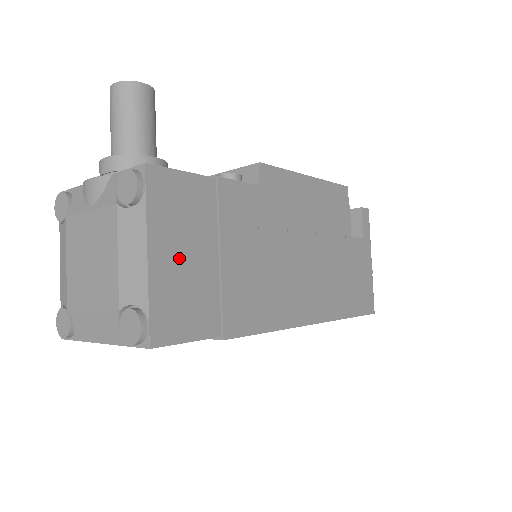
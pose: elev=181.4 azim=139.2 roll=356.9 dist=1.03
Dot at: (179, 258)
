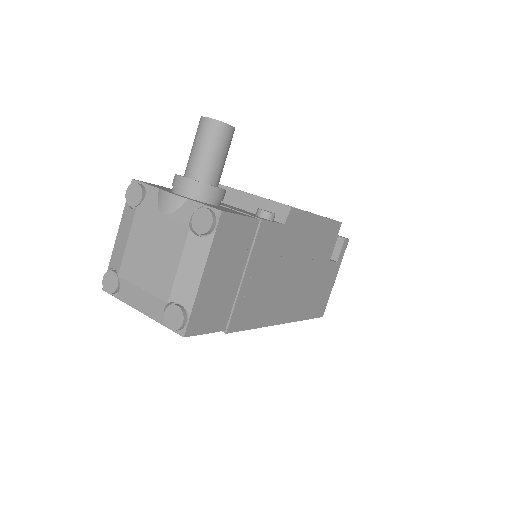
Dot at: (219, 277)
